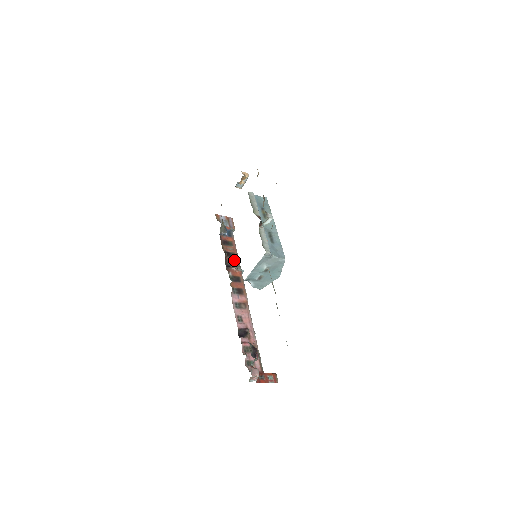
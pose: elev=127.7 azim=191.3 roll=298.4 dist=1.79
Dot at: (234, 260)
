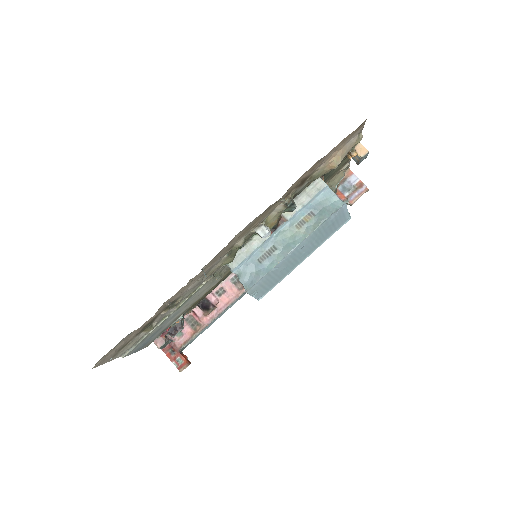
Dot at: occluded
